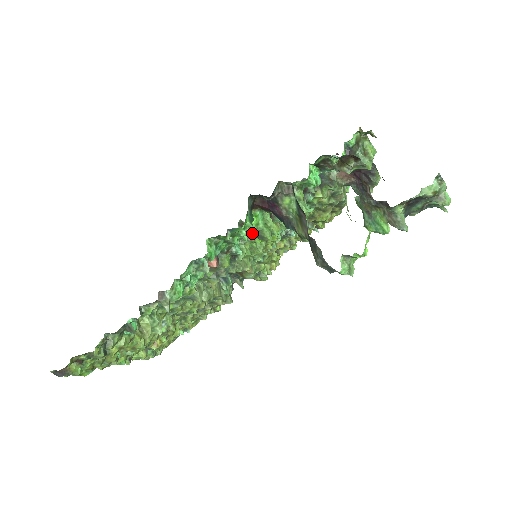
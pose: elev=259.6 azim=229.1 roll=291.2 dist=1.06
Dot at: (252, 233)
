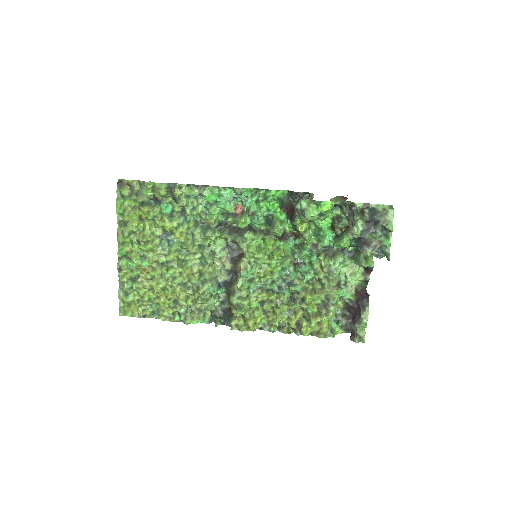
Dot at: (268, 235)
